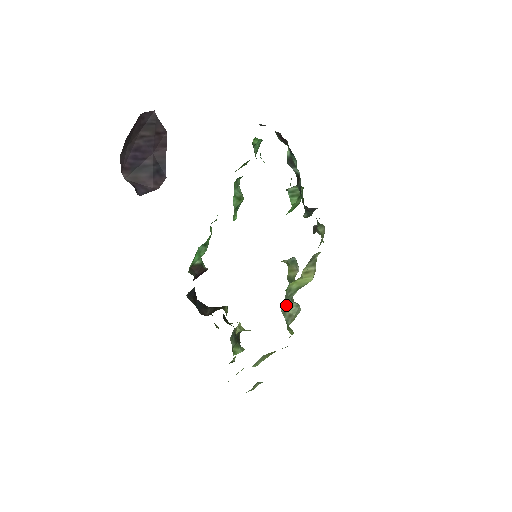
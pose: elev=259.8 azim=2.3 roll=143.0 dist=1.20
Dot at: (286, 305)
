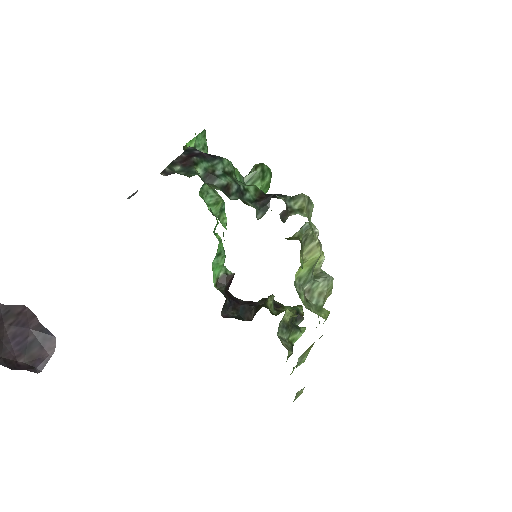
Dot at: (309, 288)
